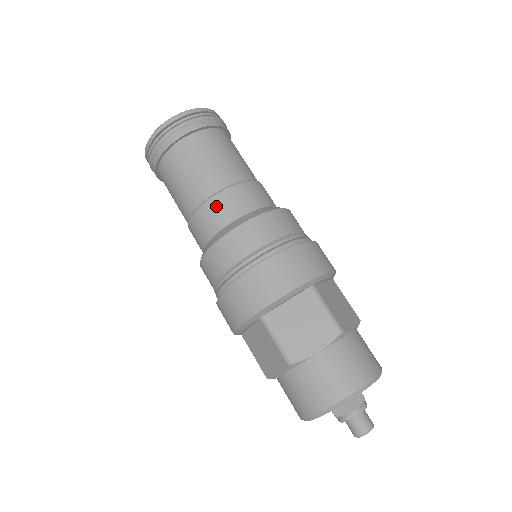
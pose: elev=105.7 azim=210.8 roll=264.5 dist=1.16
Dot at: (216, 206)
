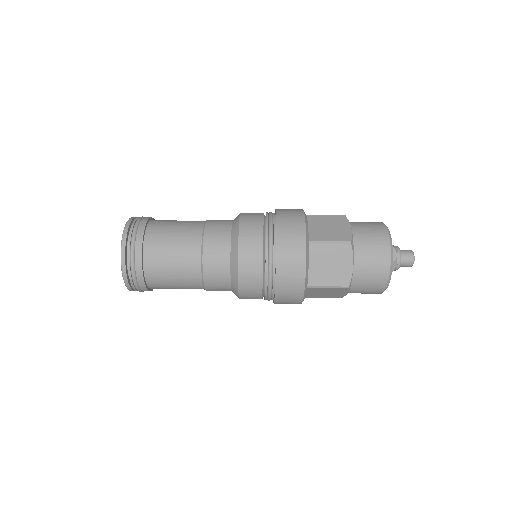
Dot at: (212, 233)
